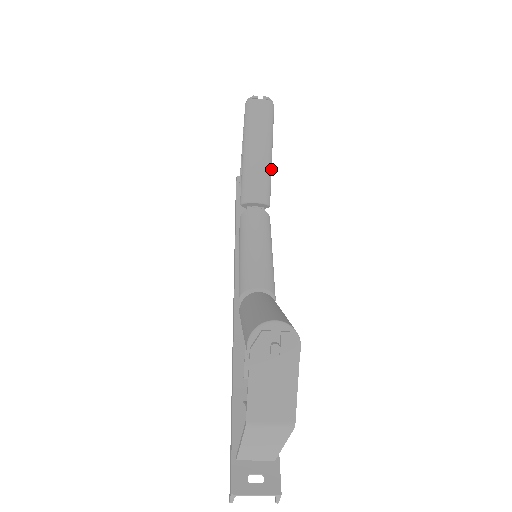
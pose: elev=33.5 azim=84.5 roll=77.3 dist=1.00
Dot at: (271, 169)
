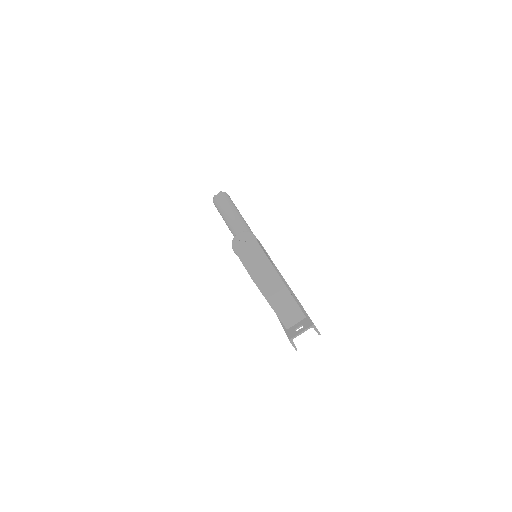
Dot at: (244, 220)
